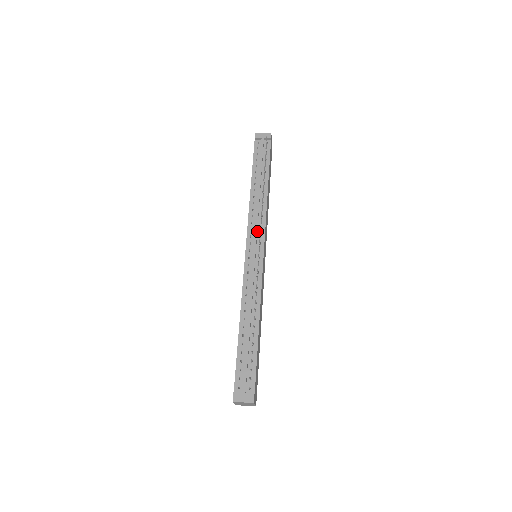
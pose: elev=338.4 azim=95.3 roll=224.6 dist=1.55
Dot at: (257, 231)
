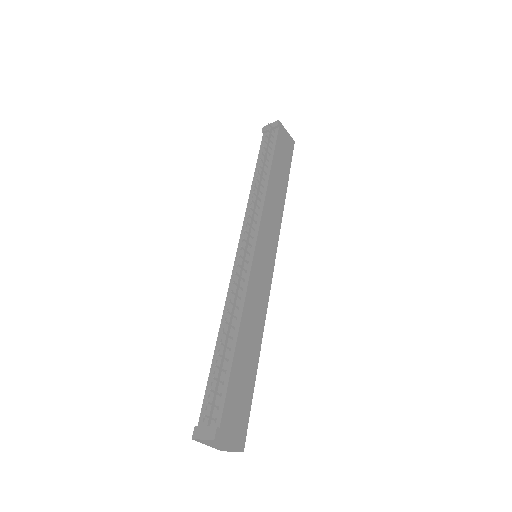
Dot at: (252, 225)
